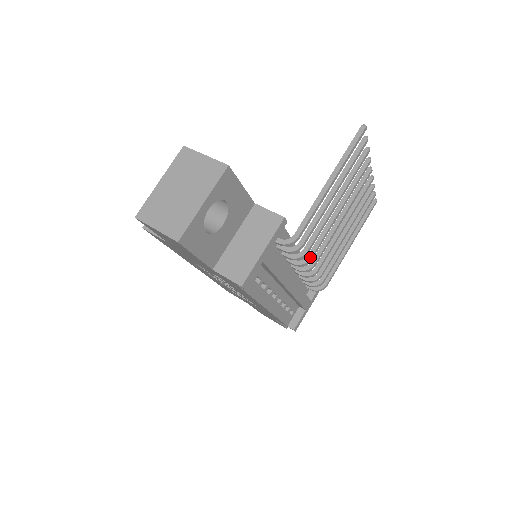
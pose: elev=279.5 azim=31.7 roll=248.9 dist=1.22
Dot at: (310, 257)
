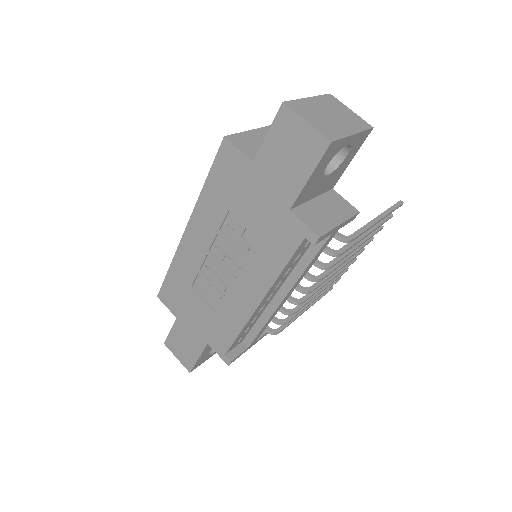
Dot at: (322, 277)
